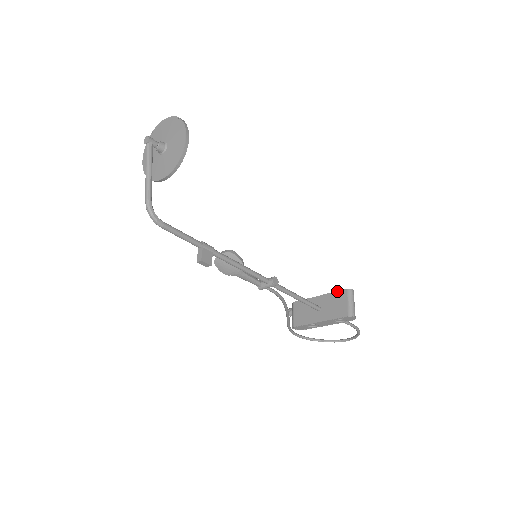
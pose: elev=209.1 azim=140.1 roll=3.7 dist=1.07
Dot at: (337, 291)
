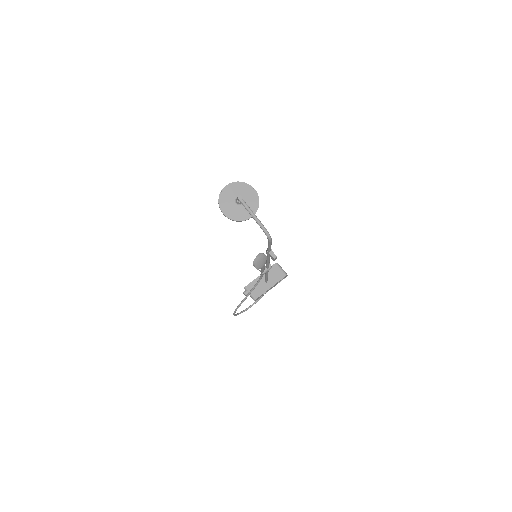
Dot at: occluded
